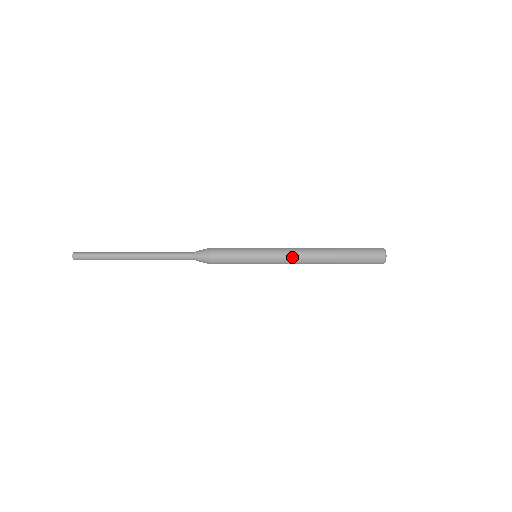
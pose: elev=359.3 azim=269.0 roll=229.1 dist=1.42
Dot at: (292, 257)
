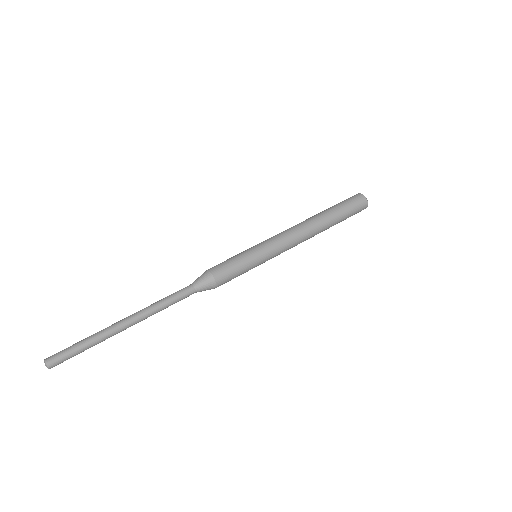
Dot at: (294, 245)
